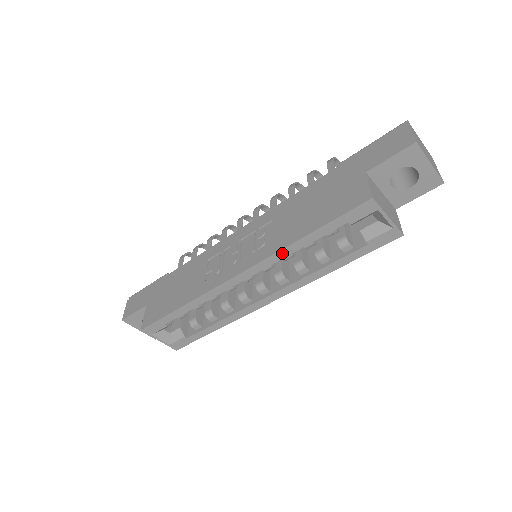
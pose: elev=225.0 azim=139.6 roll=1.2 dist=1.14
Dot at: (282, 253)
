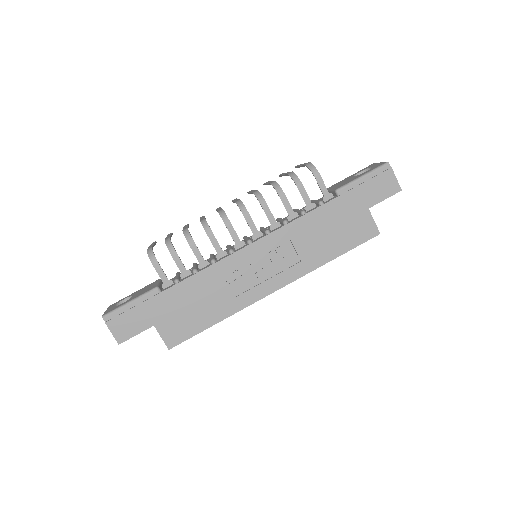
Dot at: (312, 270)
